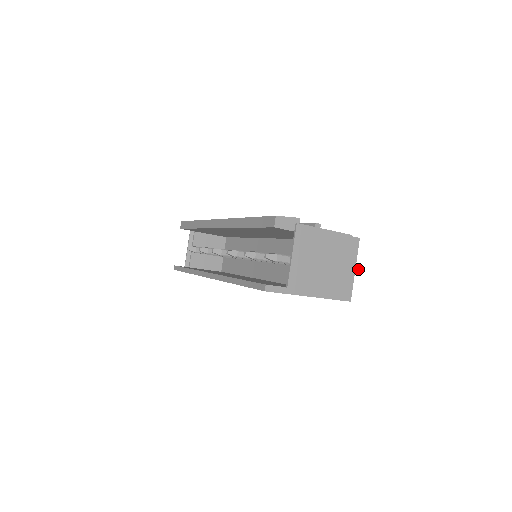
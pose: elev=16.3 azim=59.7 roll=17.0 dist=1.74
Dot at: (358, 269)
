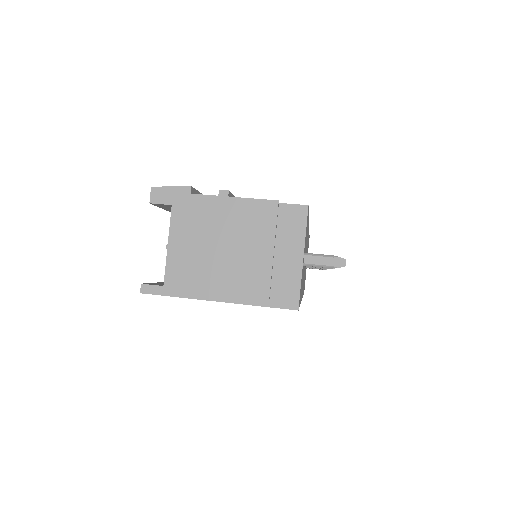
Dot at: (333, 258)
